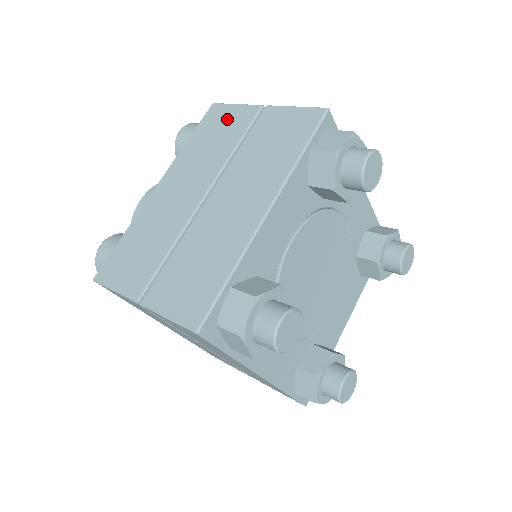
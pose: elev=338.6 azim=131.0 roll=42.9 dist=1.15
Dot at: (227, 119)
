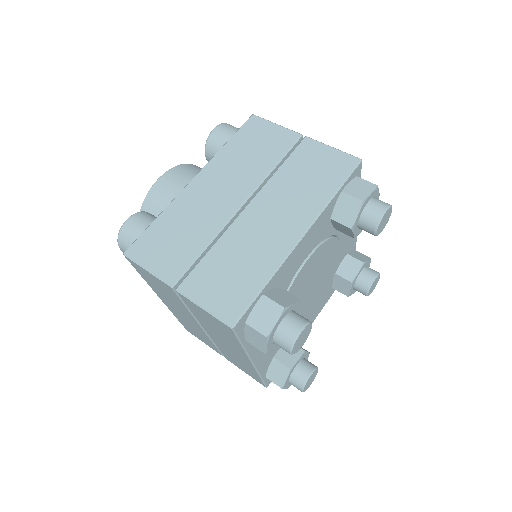
Dot at: (267, 136)
